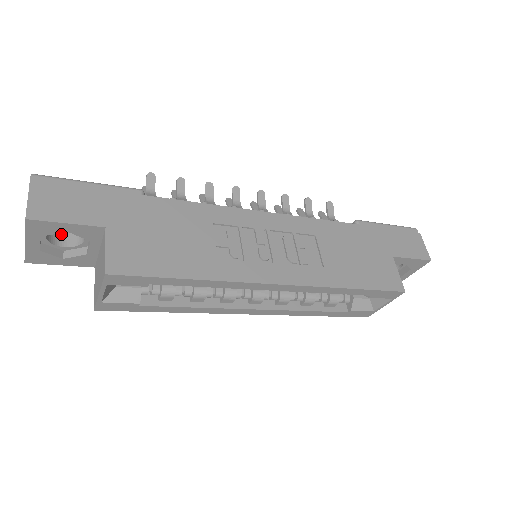
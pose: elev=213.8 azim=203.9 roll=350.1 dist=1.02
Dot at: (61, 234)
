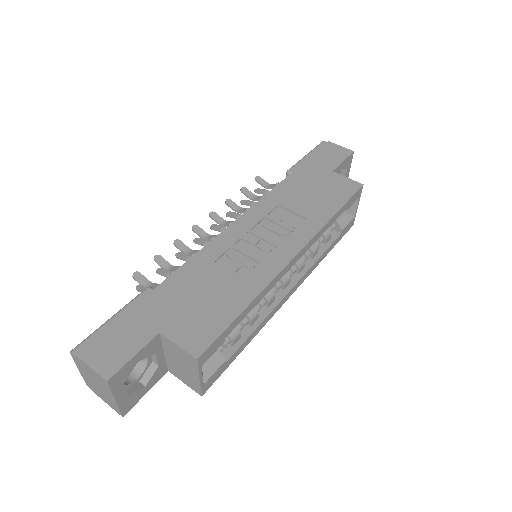
Dot at: occluded
